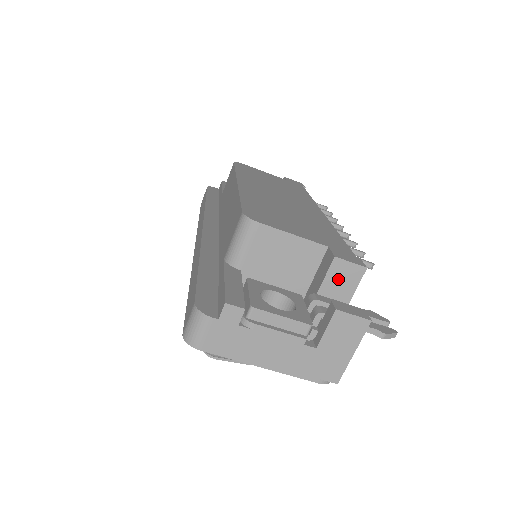
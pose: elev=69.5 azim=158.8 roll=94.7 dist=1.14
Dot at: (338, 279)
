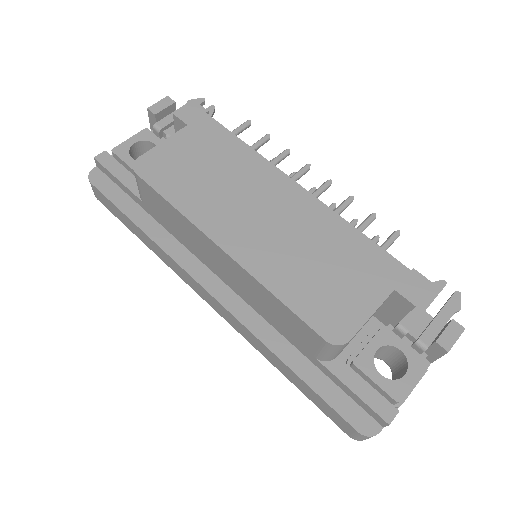
Dot at: occluded
